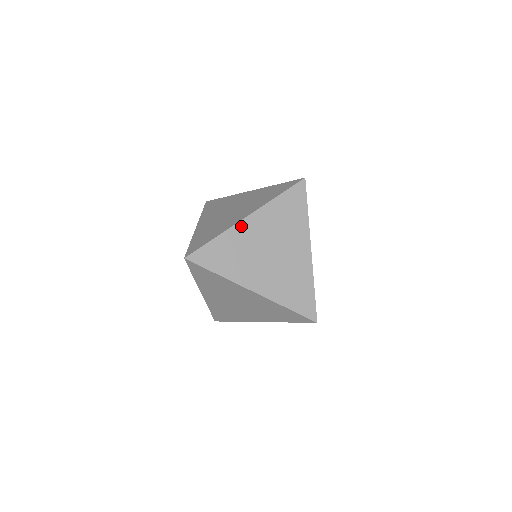
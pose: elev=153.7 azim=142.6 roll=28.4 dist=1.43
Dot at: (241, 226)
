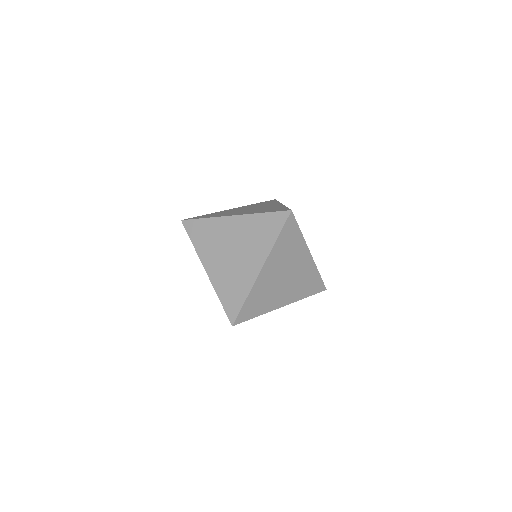
Dot at: occluded
